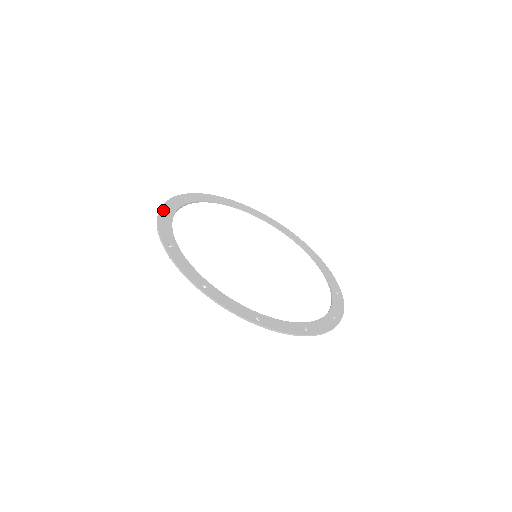
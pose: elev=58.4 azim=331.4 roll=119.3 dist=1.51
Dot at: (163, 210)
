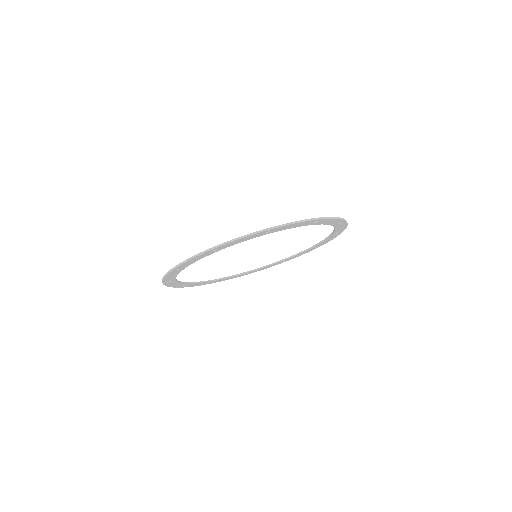
Dot at: occluded
